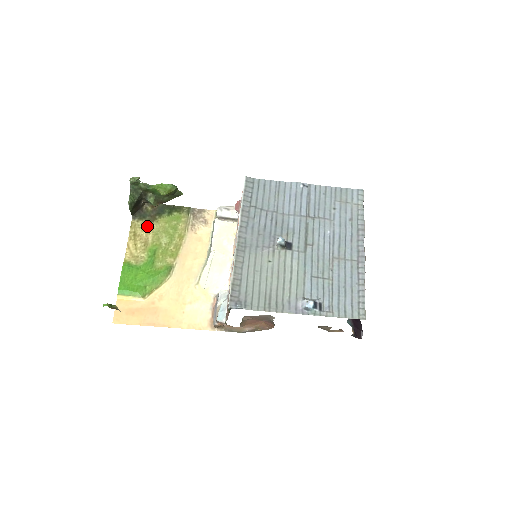
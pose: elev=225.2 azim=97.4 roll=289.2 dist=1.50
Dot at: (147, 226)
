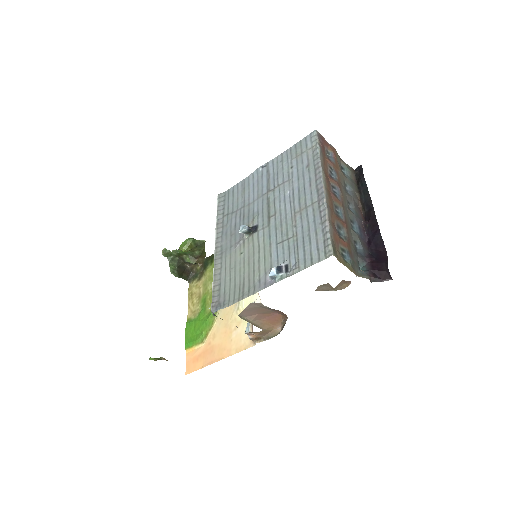
Dot at: (199, 283)
